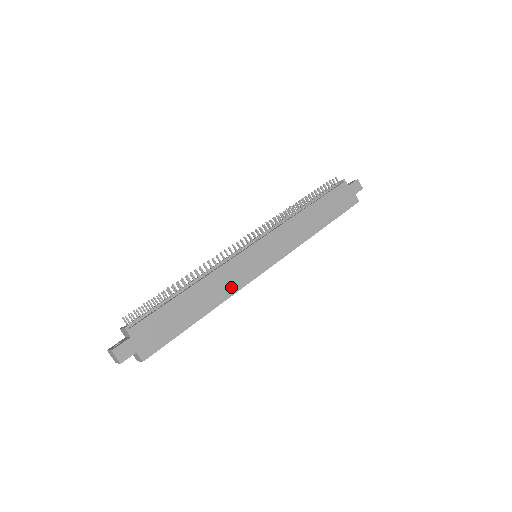
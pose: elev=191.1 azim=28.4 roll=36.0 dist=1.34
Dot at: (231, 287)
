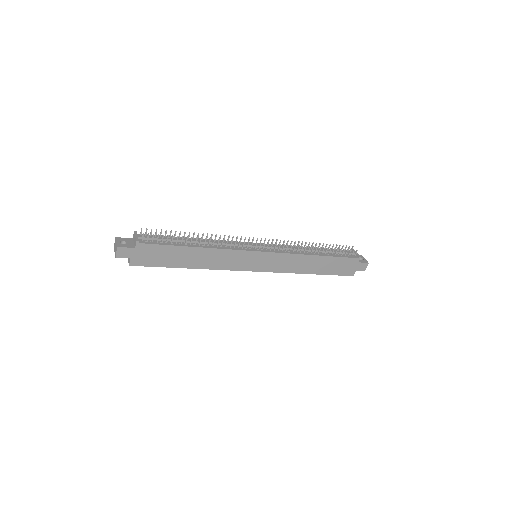
Dot at: (221, 265)
